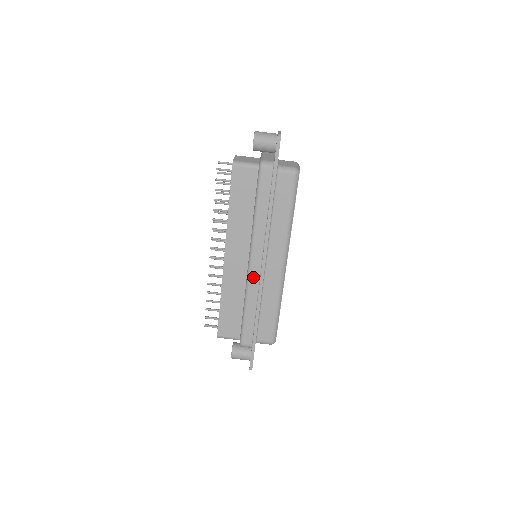
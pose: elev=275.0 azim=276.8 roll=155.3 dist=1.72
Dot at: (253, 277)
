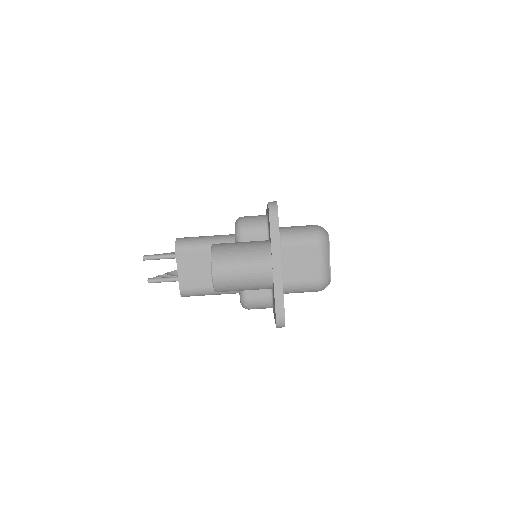
Dot at: occluded
